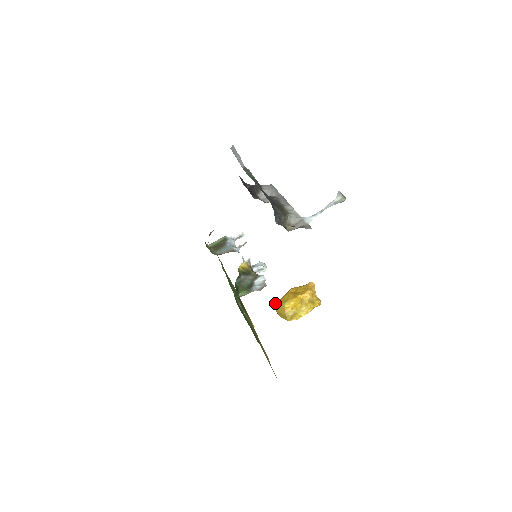
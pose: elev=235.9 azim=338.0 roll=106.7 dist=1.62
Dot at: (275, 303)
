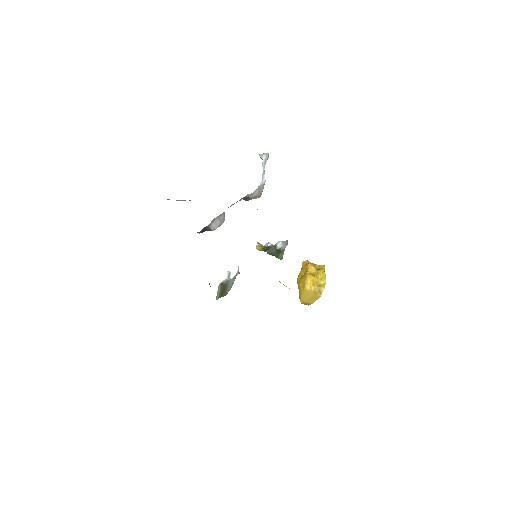
Dot at: occluded
